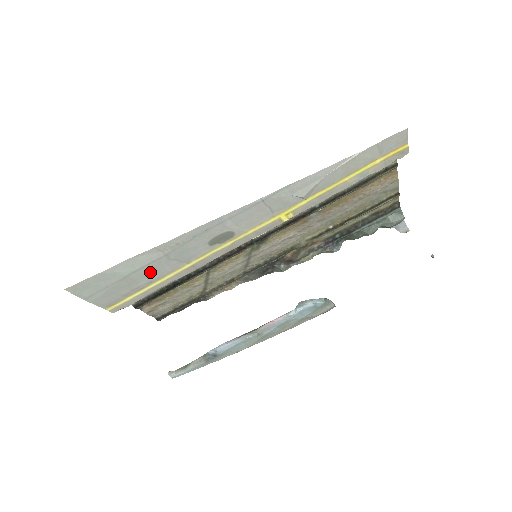
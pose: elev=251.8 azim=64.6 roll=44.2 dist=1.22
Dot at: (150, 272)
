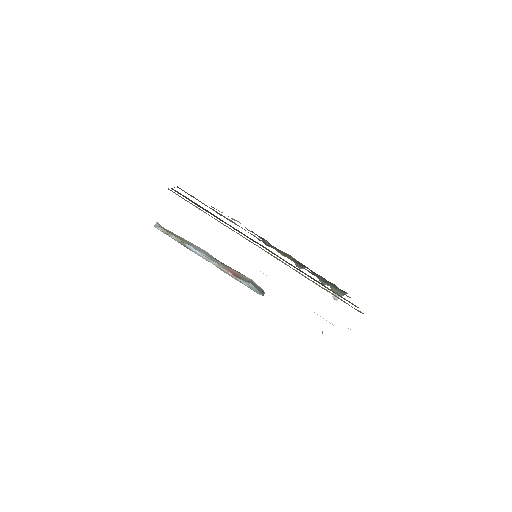
Dot at: occluded
